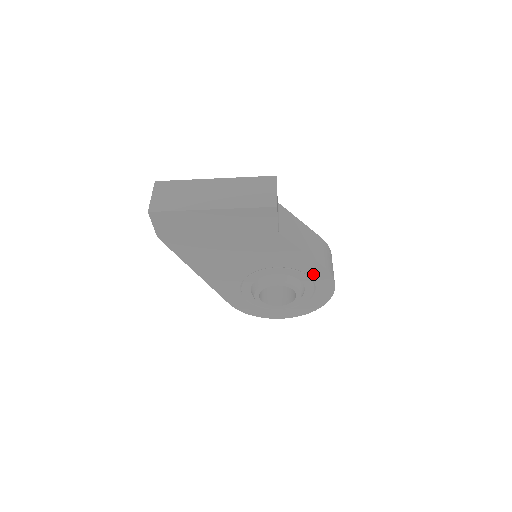
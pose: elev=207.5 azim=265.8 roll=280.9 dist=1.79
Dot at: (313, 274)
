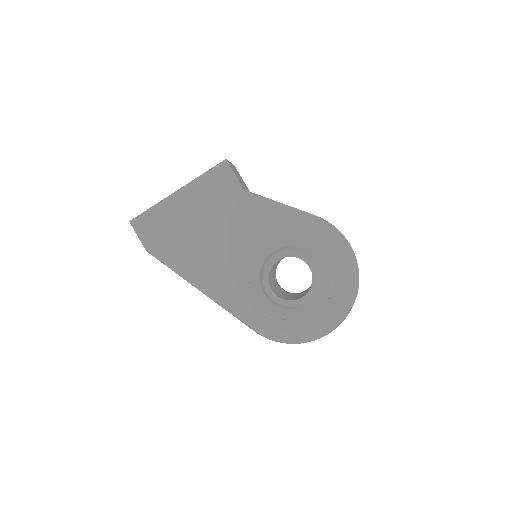
Dot at: (311, 232)
